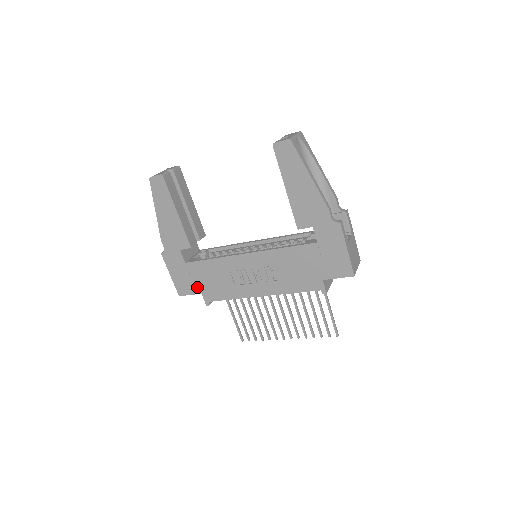
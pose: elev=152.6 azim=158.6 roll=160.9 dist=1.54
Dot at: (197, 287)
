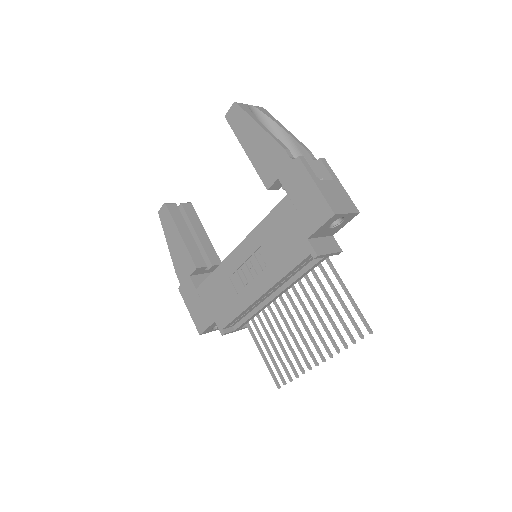
Dot at: (210, 315)
